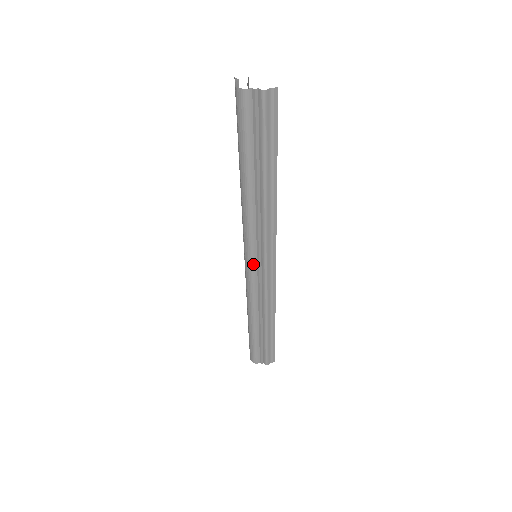
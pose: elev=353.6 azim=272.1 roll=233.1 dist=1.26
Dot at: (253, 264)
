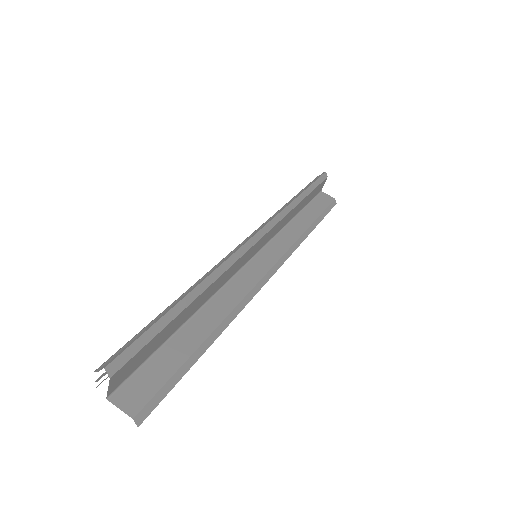
Dot at: occluded
